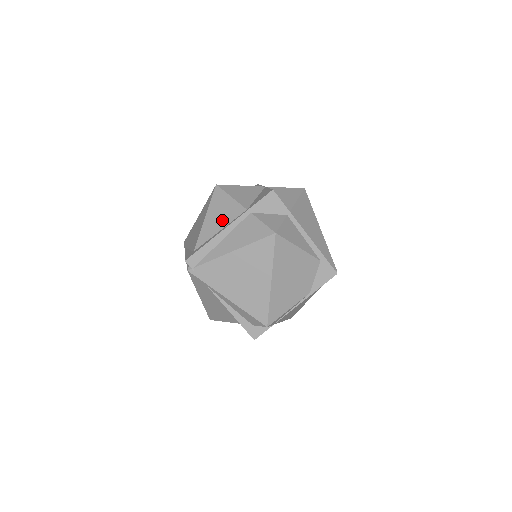
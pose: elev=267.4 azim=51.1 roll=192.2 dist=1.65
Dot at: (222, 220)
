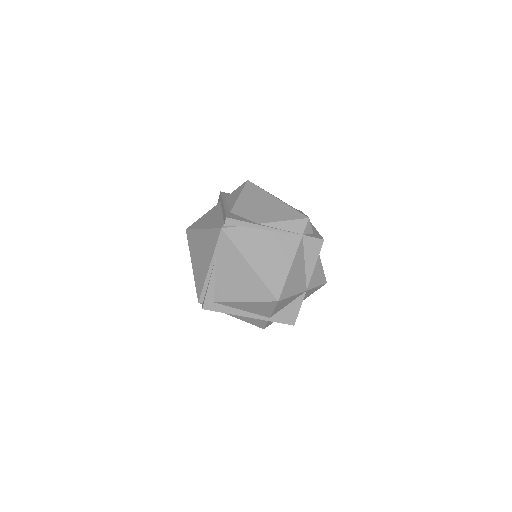
Dot at: (251, 310)
